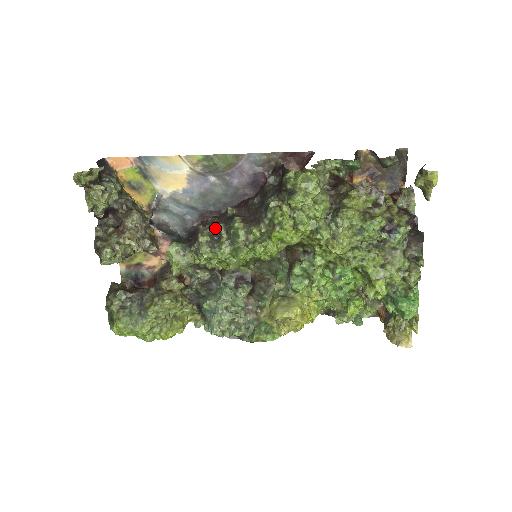
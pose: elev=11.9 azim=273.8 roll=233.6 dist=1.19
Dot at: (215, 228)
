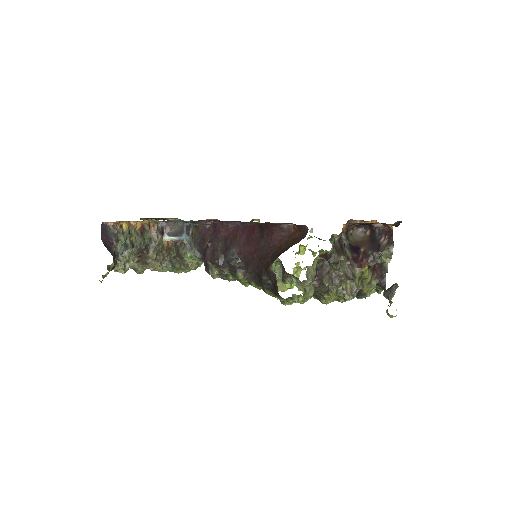
Dot at: (222, 270)
